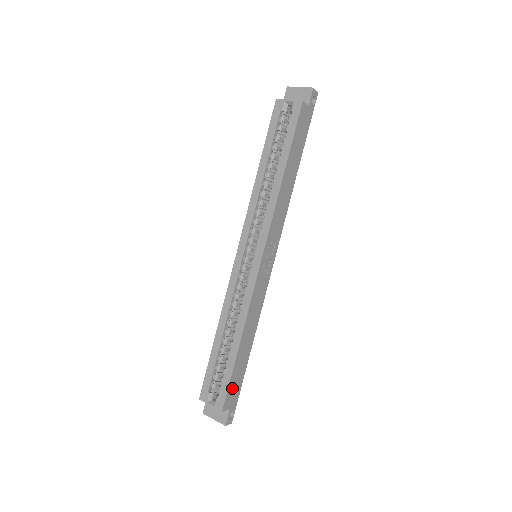
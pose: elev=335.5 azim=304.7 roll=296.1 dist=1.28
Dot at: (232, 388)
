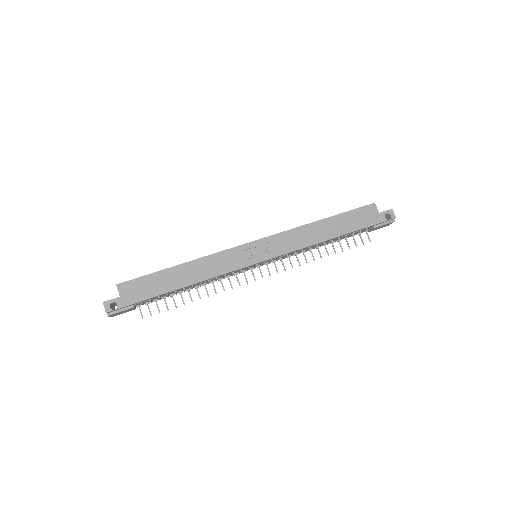
Dot at: (140, 285)
